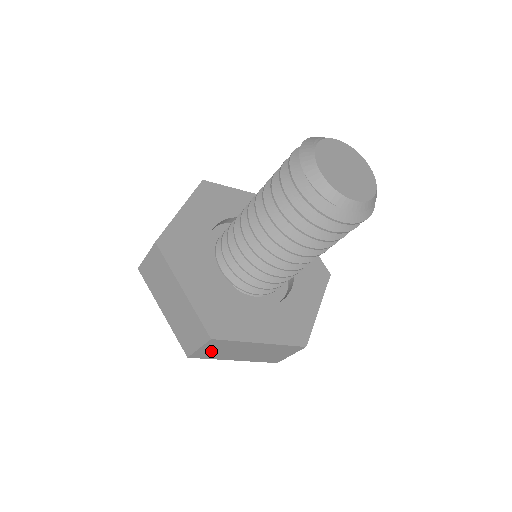
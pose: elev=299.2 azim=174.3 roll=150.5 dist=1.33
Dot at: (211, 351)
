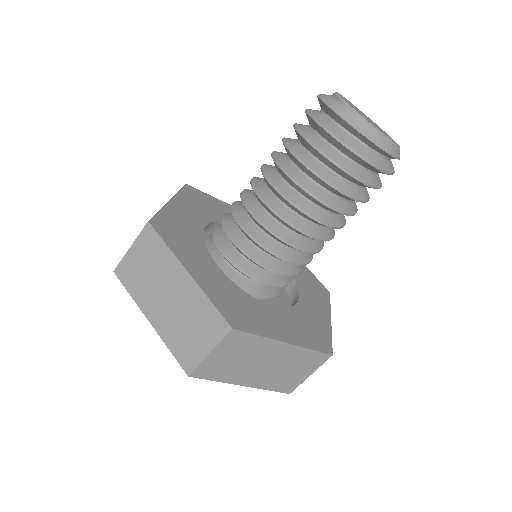
Dot at: occluded
